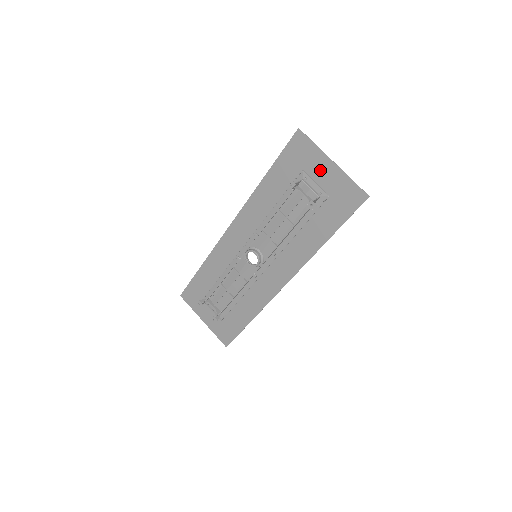
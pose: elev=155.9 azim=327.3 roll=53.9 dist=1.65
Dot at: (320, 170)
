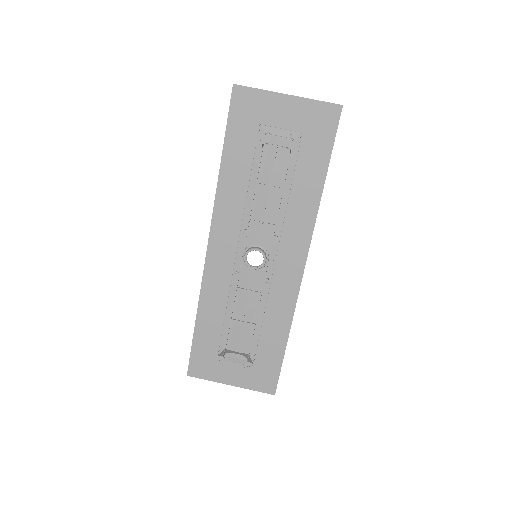
Dot at: (278, 112)
